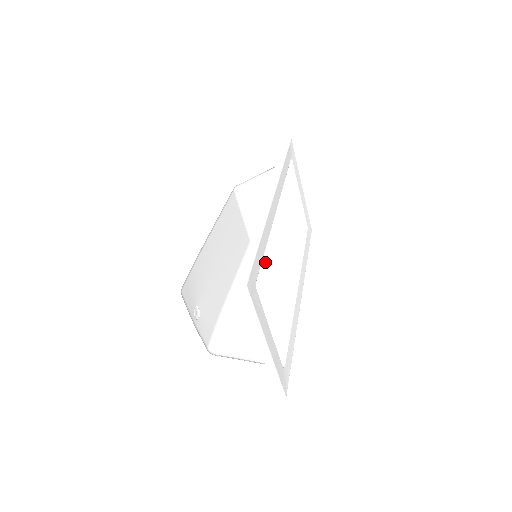
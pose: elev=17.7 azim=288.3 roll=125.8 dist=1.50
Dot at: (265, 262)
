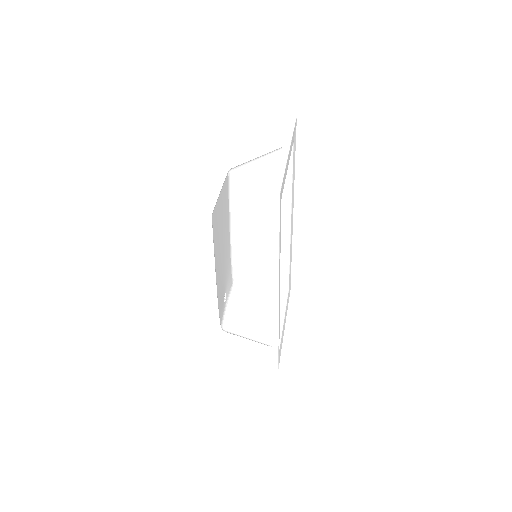
Dot at: (253, 198)
